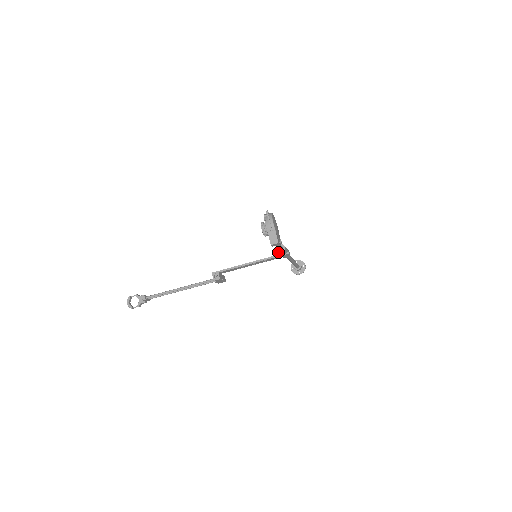
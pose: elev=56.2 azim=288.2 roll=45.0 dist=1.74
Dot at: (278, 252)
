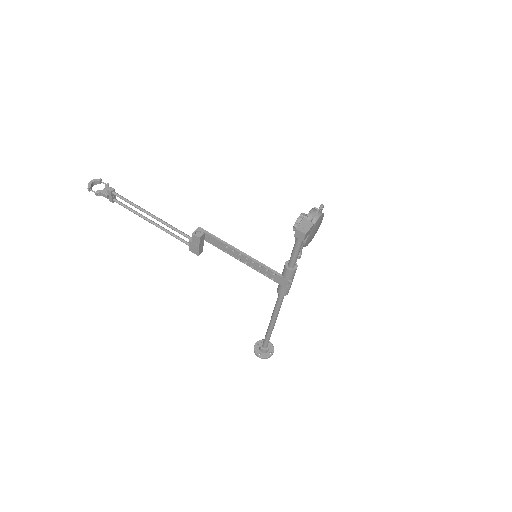
Dot at: (285, 265)
